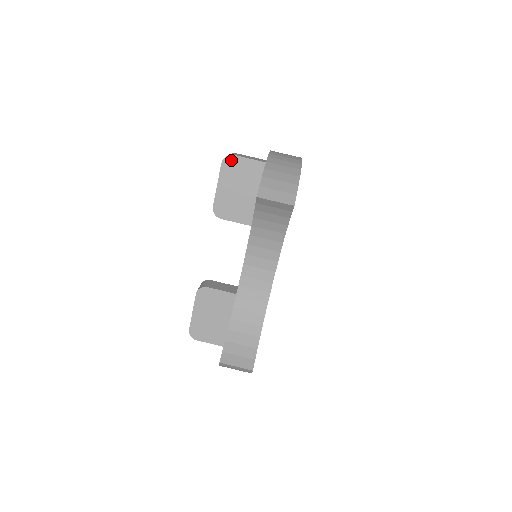
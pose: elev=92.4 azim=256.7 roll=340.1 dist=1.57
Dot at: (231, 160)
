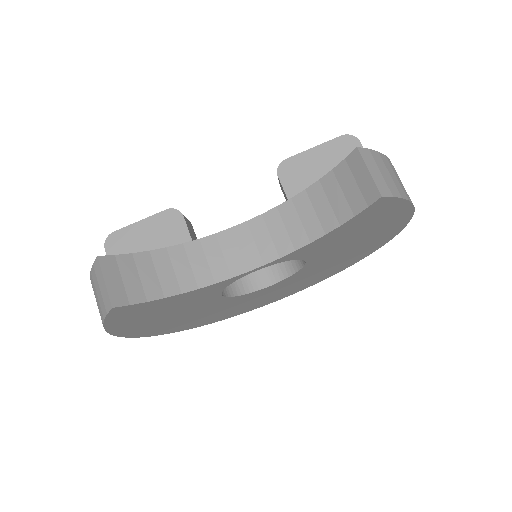
Dot at: (352, 143)
